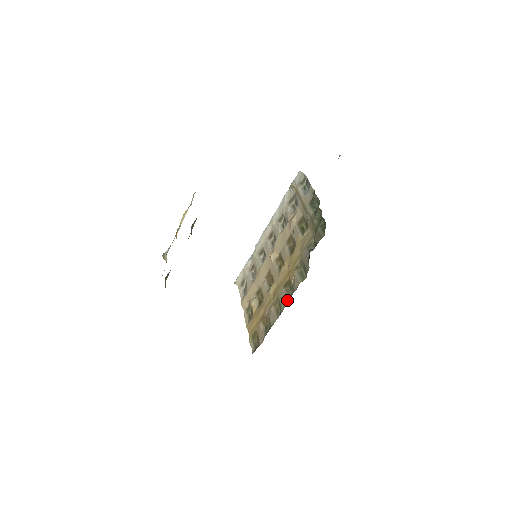
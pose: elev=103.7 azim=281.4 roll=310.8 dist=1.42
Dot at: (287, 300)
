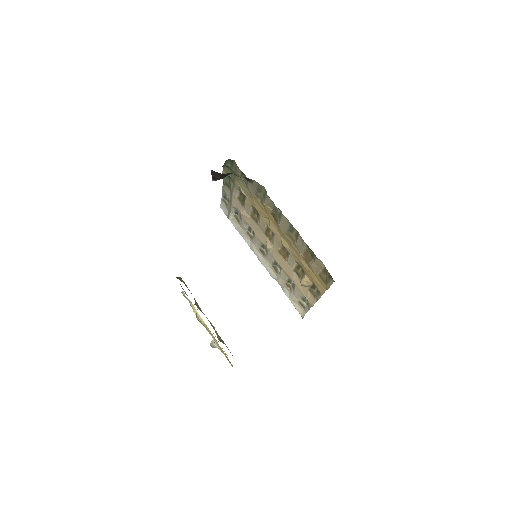
Dot at: (282, 216)
